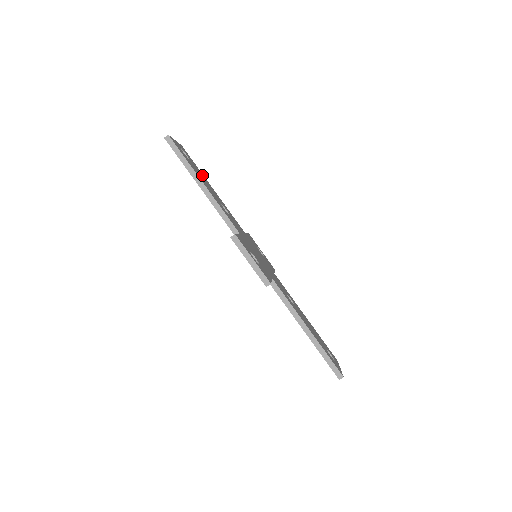
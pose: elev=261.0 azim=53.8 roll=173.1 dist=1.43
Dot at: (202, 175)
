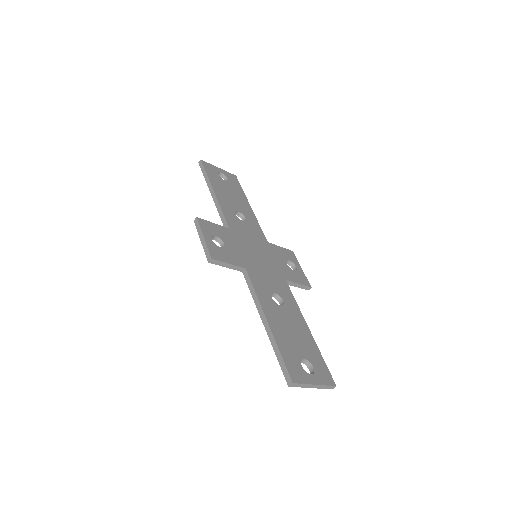
Dot at: (239, 194)
